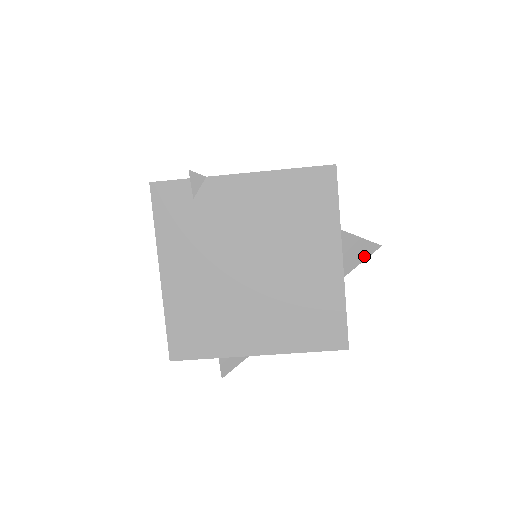
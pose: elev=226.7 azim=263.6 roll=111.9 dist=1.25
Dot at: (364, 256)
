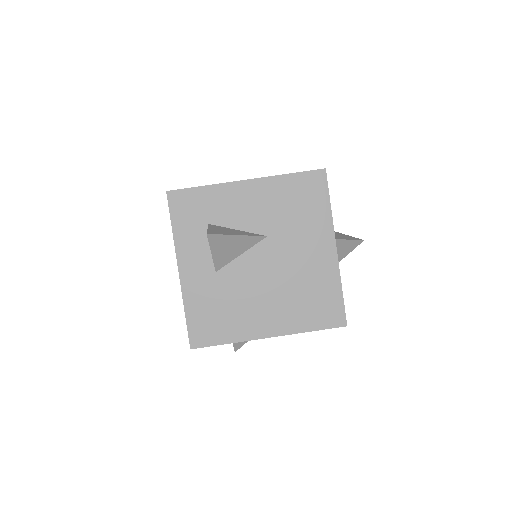
Dot at: (349, 239)
